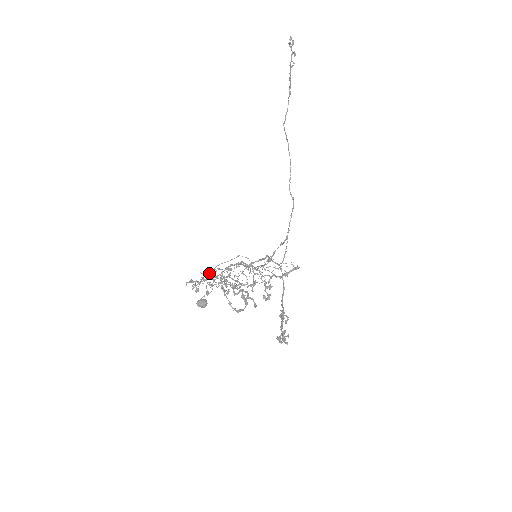
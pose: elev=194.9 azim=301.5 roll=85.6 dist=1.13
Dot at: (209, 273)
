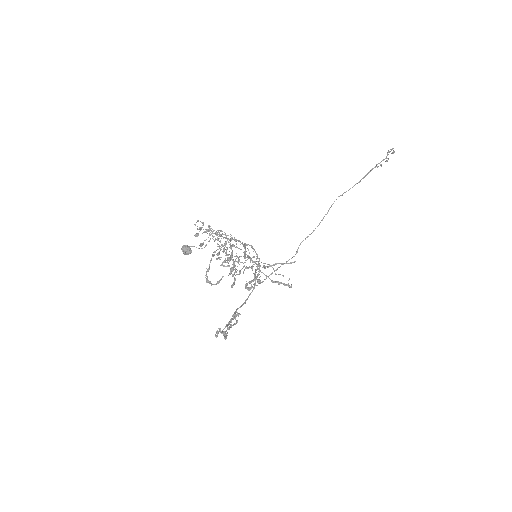
Dot at: (221, 230)
